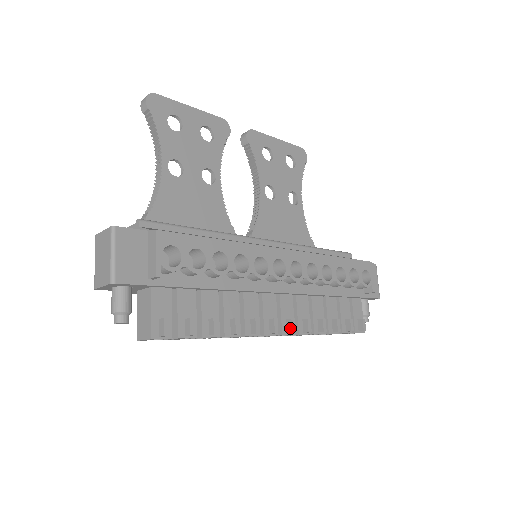
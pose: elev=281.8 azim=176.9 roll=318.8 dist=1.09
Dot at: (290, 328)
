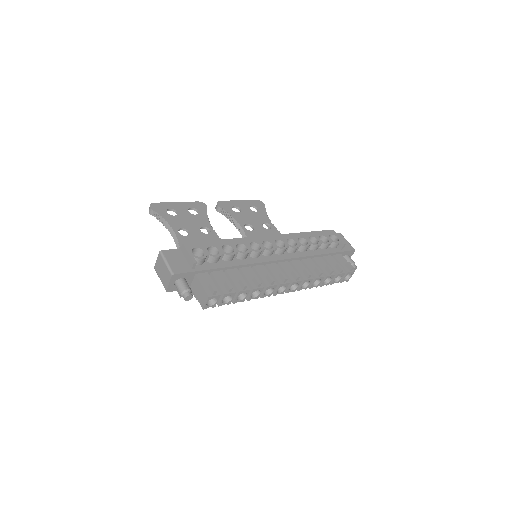
Dot at: (295, 276)
